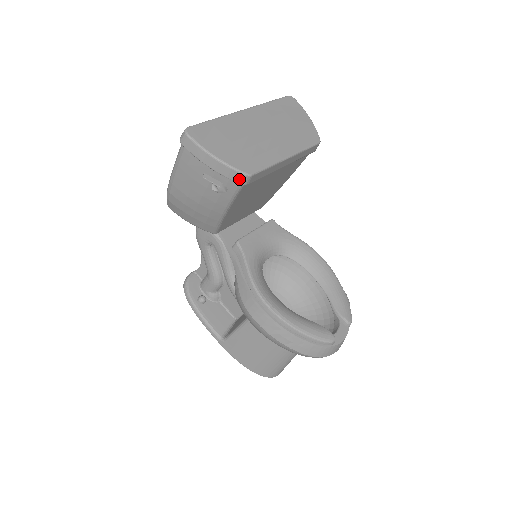
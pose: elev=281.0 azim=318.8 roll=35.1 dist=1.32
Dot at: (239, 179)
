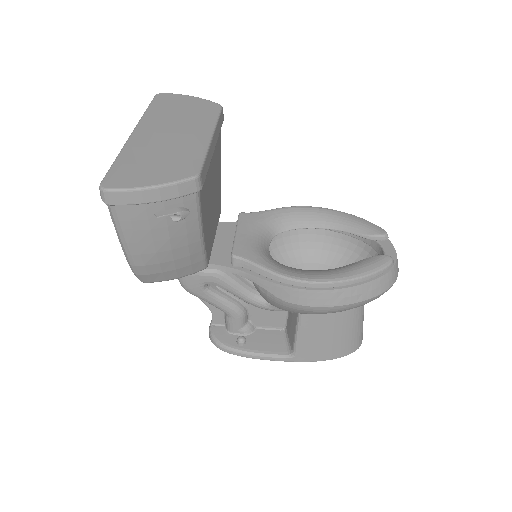
Dot at: (191, 188)
